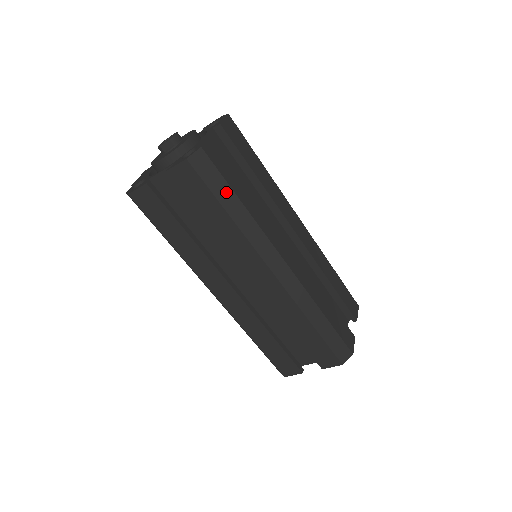
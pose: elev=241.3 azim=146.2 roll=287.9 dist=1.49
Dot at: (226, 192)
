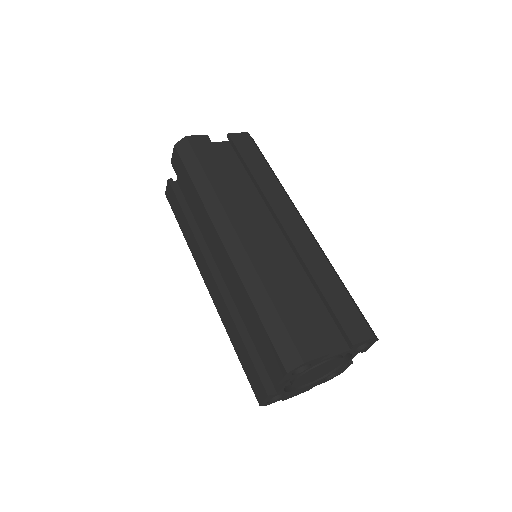
Dot at: (196, 167)
